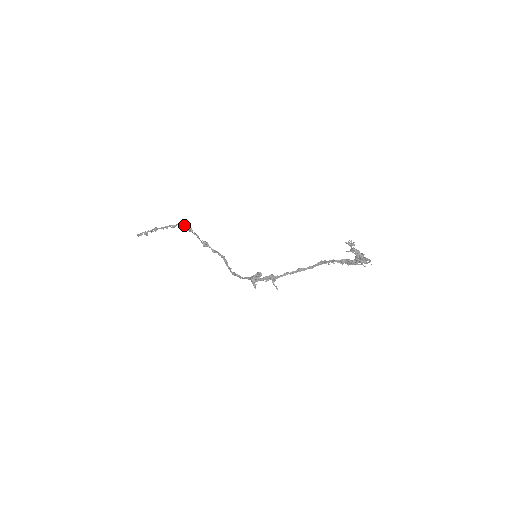
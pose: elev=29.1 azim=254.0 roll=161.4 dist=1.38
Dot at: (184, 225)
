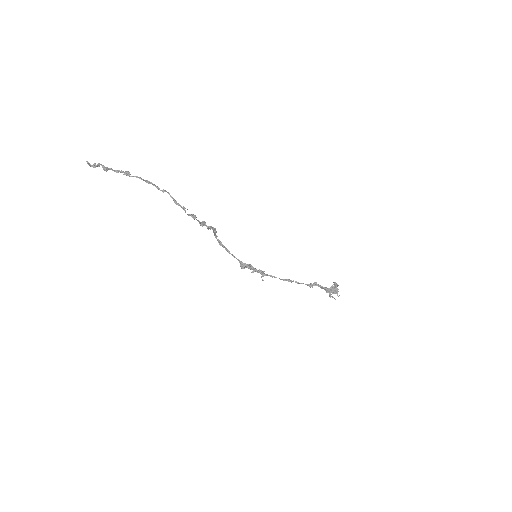
Dot at: occluded
